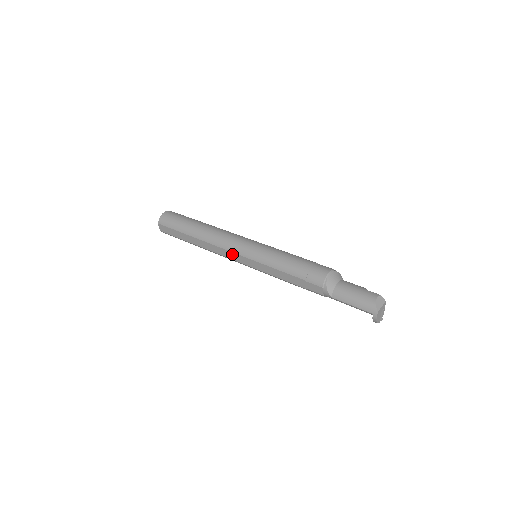
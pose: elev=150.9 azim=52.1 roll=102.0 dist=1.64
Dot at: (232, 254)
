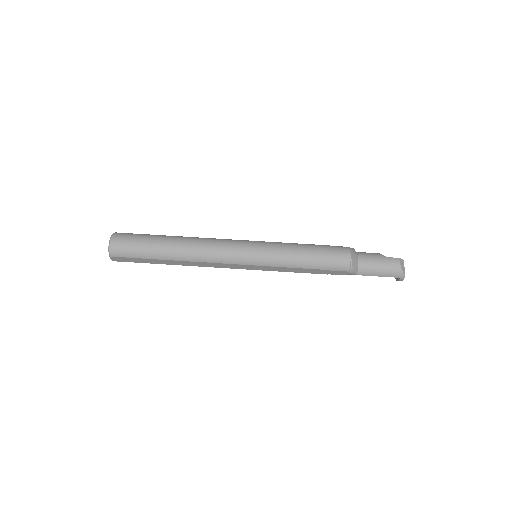
Dot at: (232, 265)
